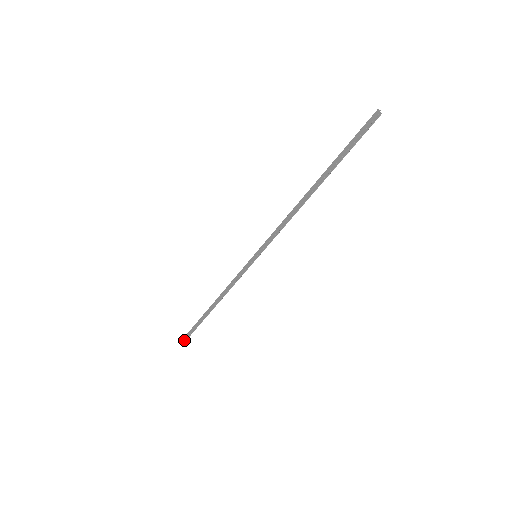
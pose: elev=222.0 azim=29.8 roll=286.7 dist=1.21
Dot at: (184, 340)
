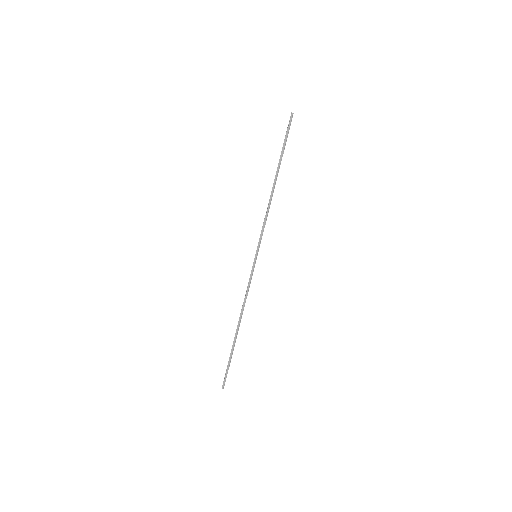
Dot at: (222, 387)
